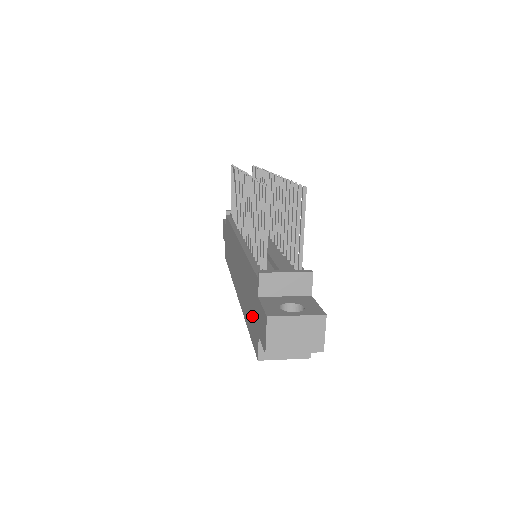
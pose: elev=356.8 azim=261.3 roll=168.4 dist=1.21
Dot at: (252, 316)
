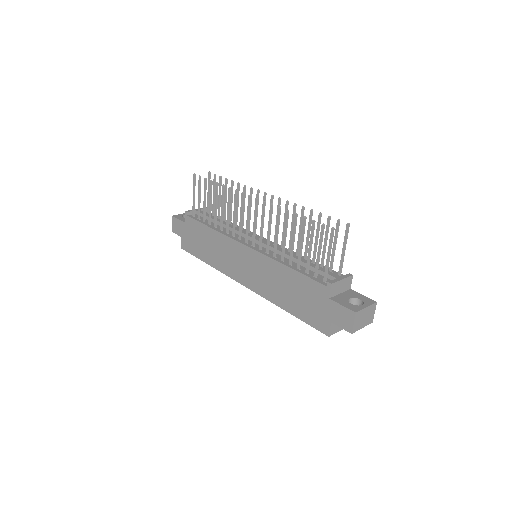
Dot at: (310, 309)
